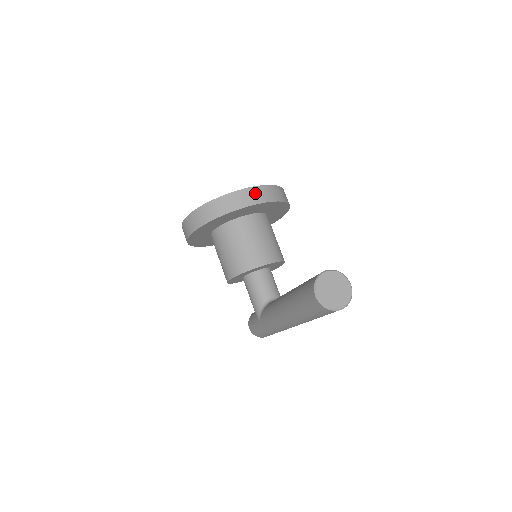
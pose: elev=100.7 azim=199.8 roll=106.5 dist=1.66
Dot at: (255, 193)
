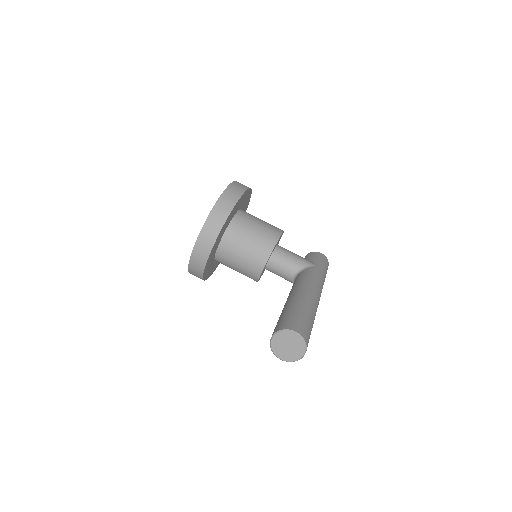
Dot at: (203, 242)
